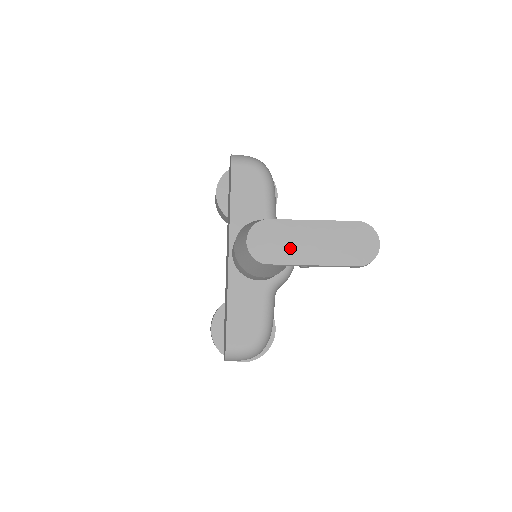
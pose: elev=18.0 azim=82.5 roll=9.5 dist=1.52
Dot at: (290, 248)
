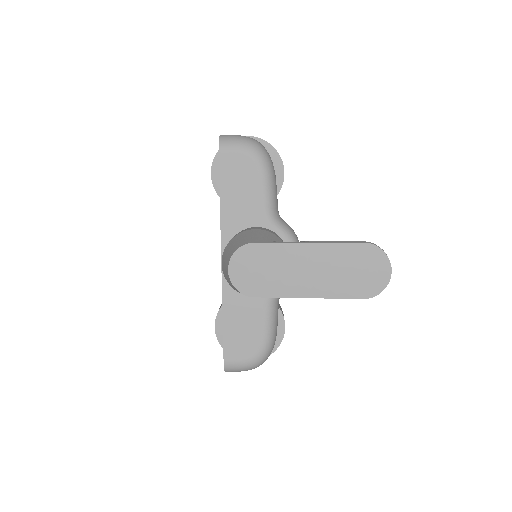
Dot at: (280, 278)
